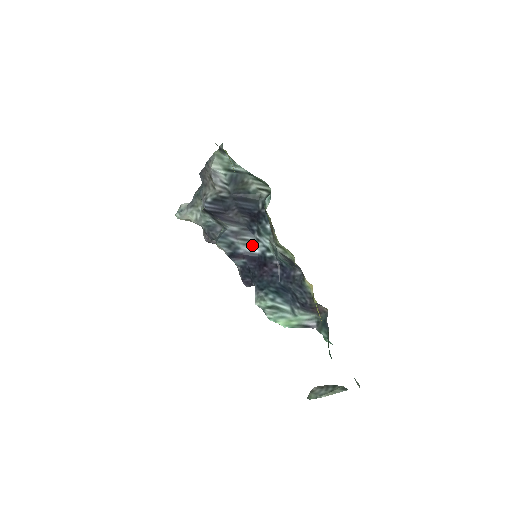
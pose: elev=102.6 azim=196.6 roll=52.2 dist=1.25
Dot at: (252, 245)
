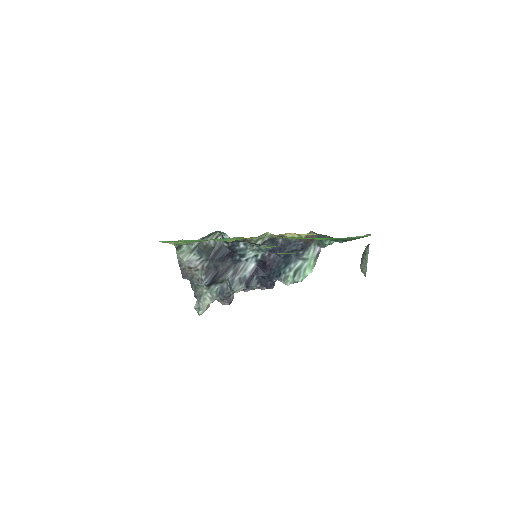
Dot at: (248, 266)
